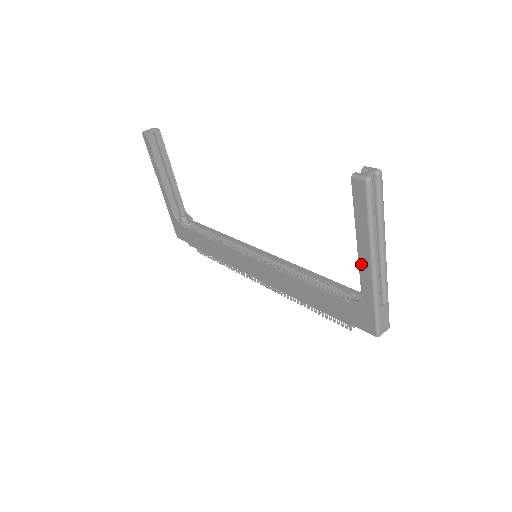
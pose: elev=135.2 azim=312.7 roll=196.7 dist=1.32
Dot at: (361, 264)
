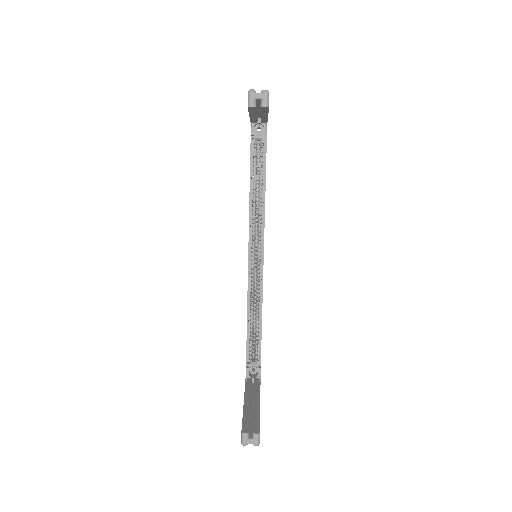
Dot at: (244, 397)
